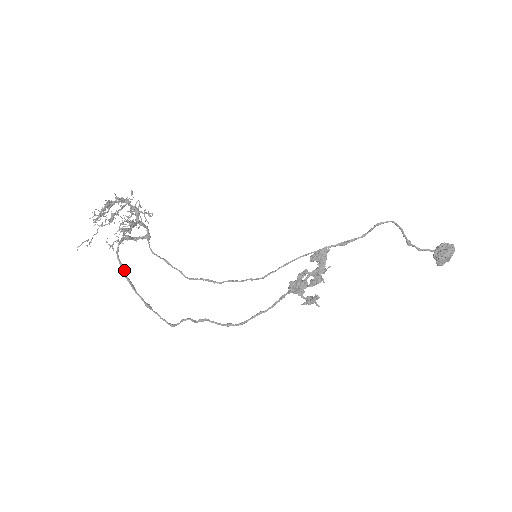
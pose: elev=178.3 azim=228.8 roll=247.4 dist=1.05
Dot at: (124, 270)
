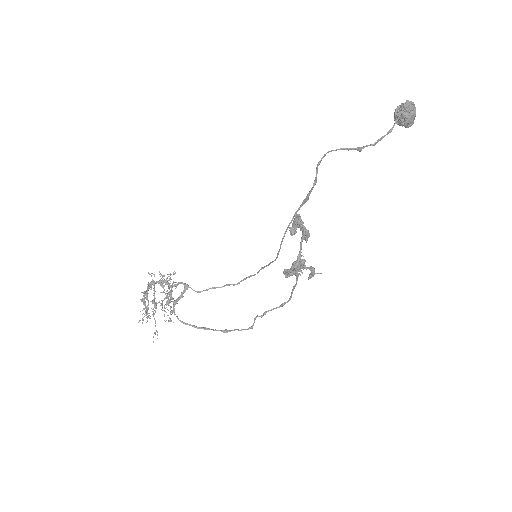
Dot at: (191, 325)
